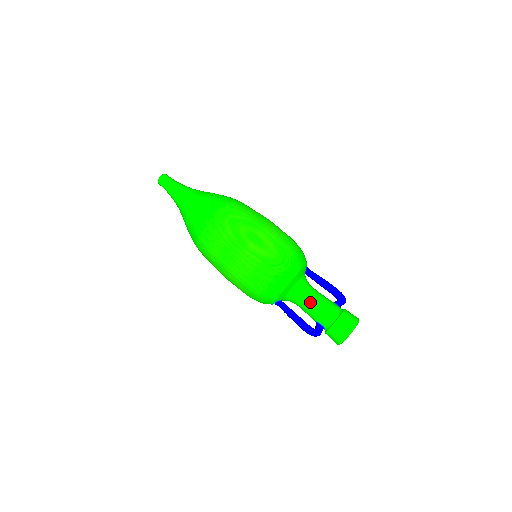
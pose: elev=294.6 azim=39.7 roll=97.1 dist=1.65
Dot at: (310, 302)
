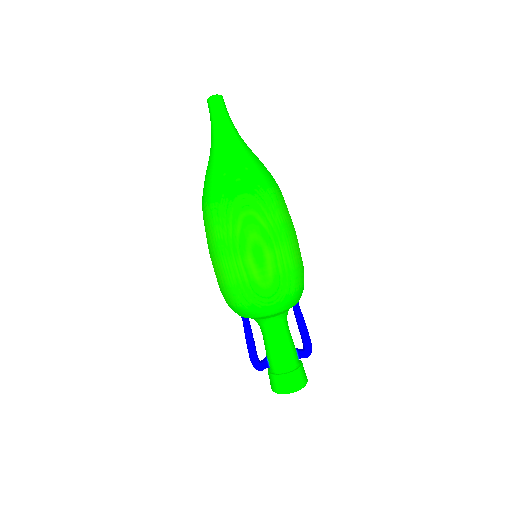
Dot at: (273, 340)
